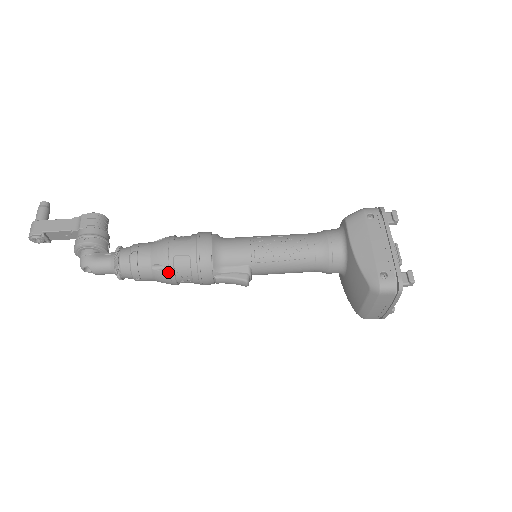
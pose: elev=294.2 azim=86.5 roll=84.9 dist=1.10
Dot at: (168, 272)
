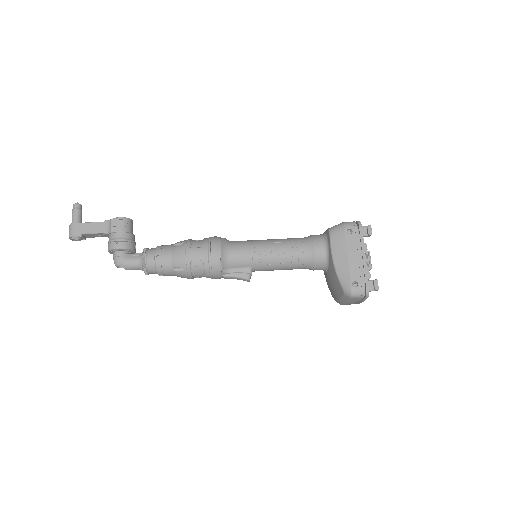
Dot at: (186, 273)
